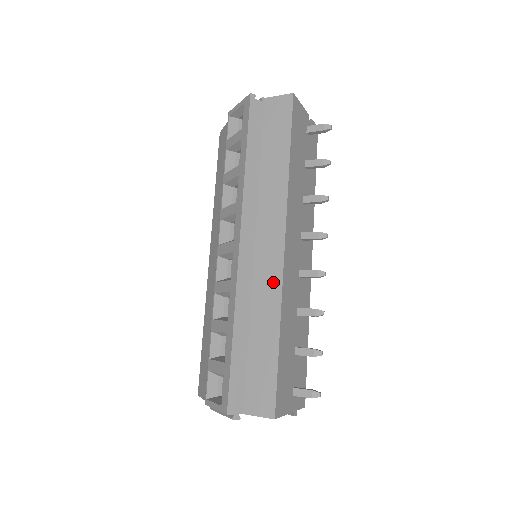
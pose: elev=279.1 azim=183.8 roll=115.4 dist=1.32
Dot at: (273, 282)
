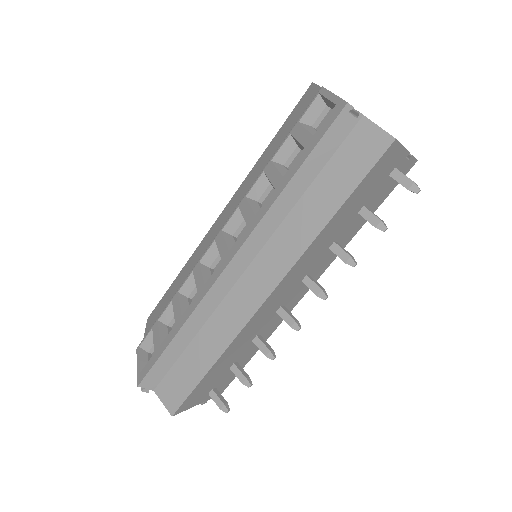
Dot at: (238, 318)
